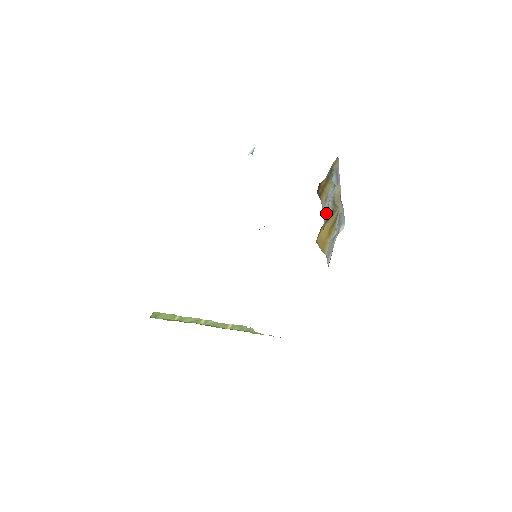
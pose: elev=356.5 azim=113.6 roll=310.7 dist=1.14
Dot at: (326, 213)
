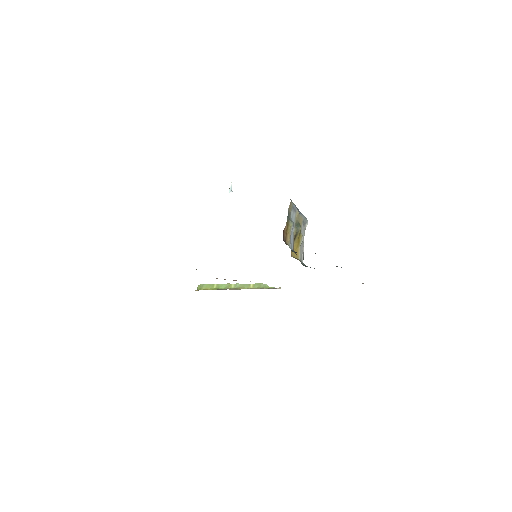
Dot at: (293, 241)
